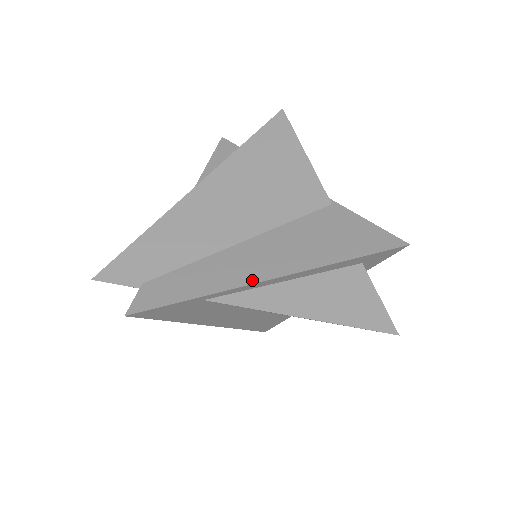
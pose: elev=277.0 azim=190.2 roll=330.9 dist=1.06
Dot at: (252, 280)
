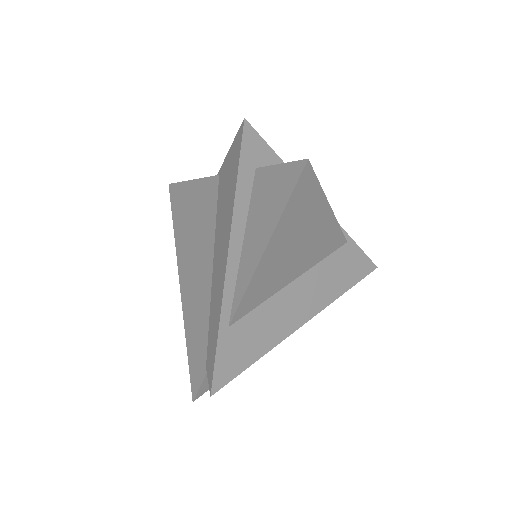
Dot at: (223, 279)
